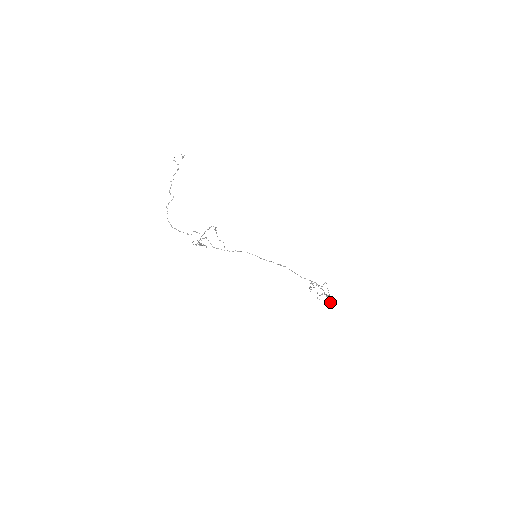
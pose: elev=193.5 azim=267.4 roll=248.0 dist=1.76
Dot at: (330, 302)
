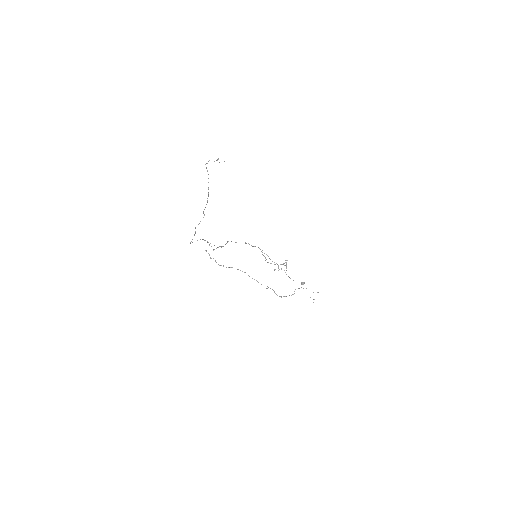
Dot at: occluded
